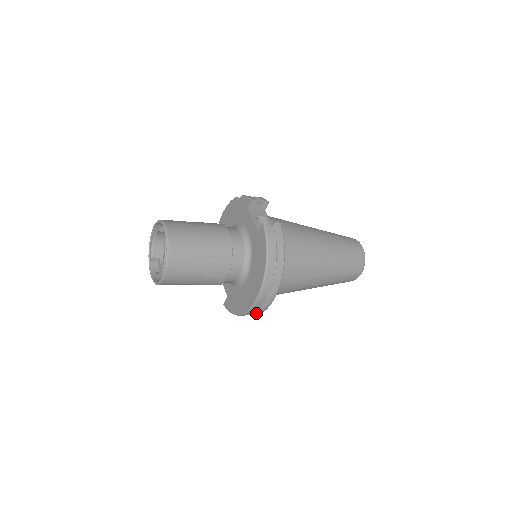
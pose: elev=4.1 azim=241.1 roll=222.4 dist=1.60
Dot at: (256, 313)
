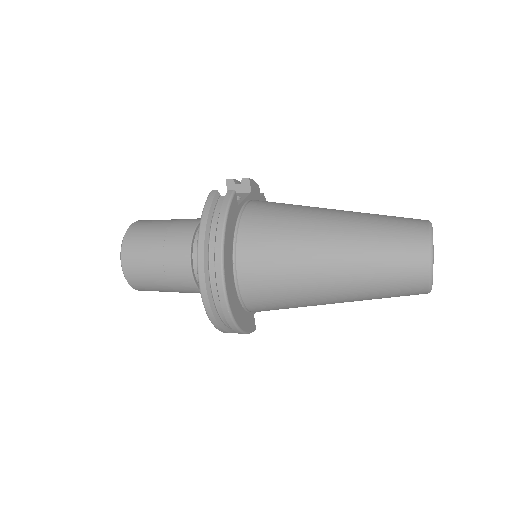
Dot at: (227, 321)
